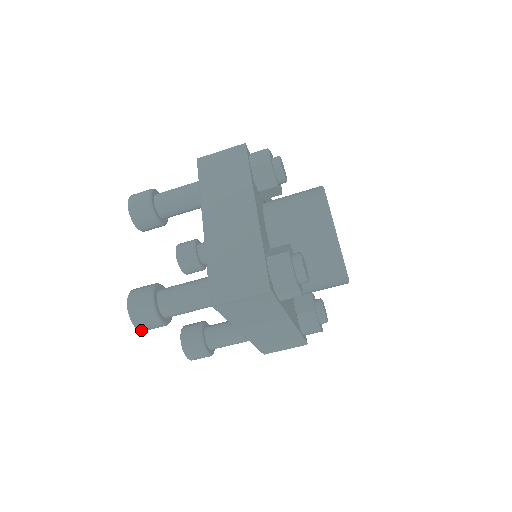
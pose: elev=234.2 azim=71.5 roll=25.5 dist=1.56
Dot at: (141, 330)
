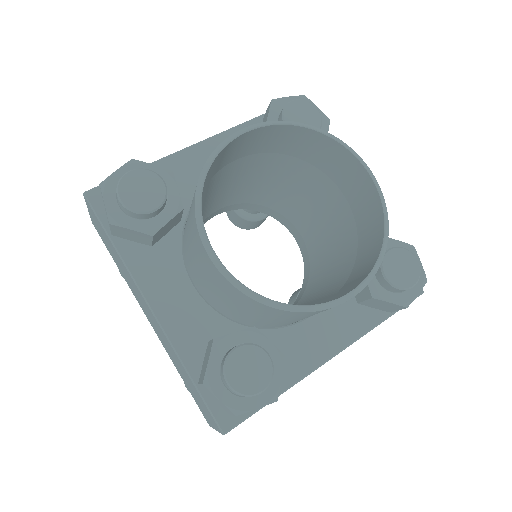
Dot at: occluded
